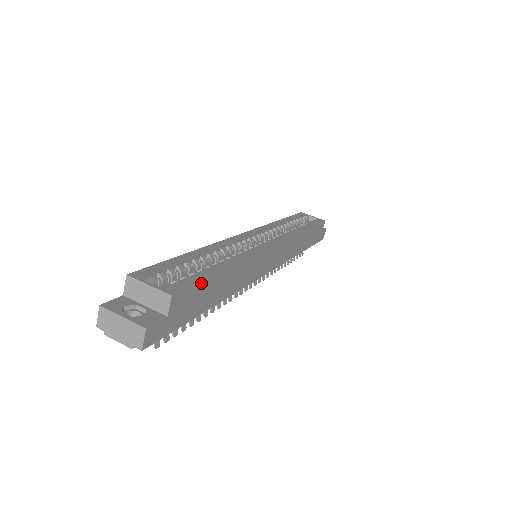
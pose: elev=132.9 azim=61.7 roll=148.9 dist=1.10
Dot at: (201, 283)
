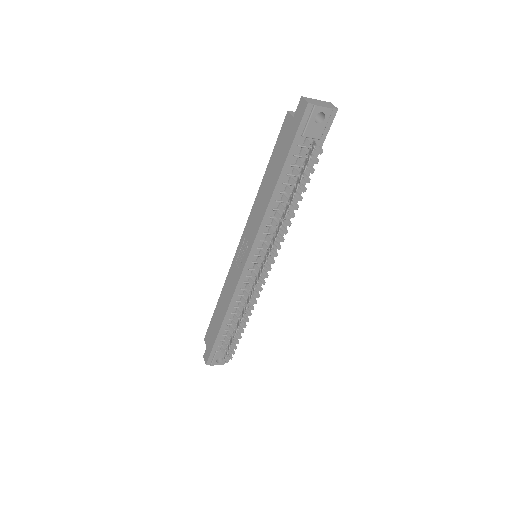
Dot at: occluded
